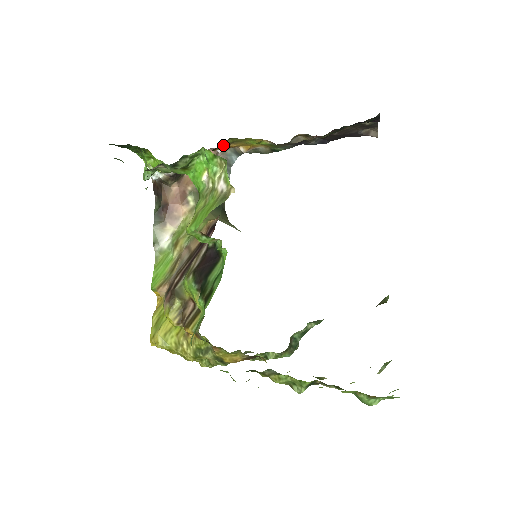
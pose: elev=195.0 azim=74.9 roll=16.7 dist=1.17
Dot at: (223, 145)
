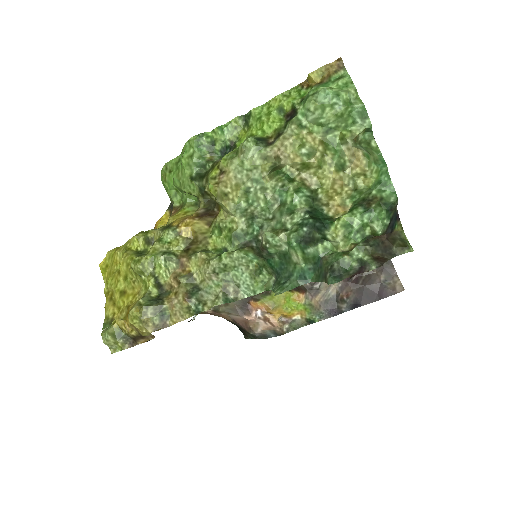
Dot at: (263, 301)
